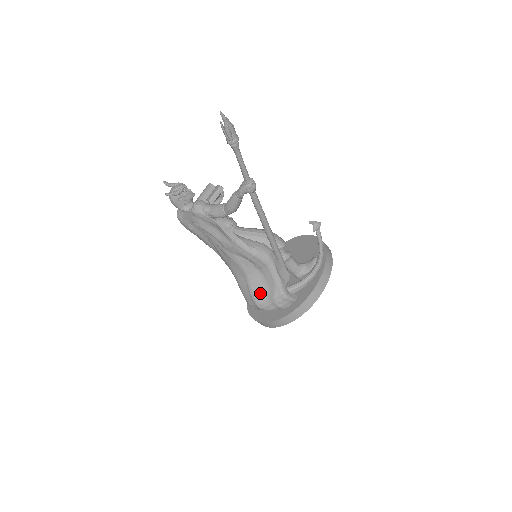
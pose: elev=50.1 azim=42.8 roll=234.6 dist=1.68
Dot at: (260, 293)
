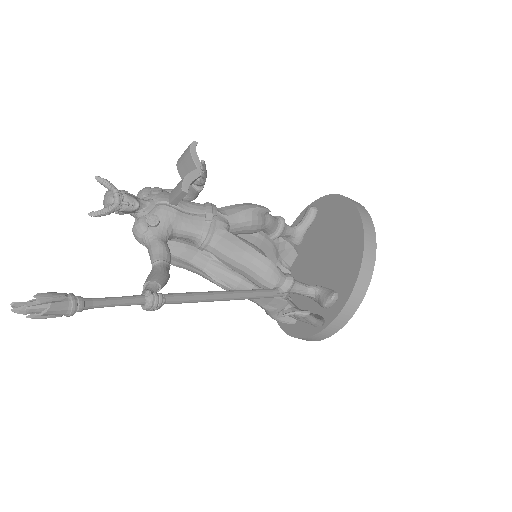
Dot at: occluded
